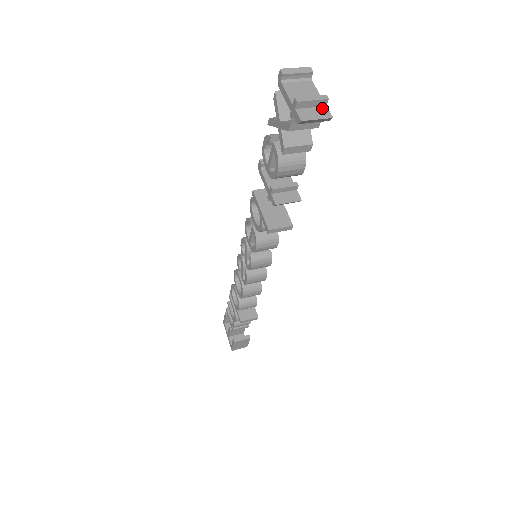
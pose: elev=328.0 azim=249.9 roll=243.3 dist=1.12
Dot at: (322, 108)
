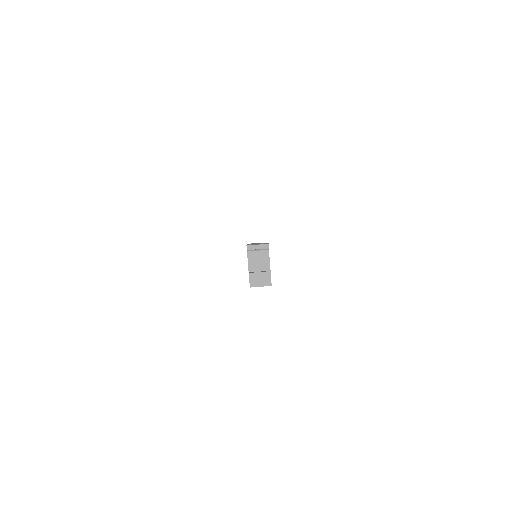
Dot at: (267, 277)
